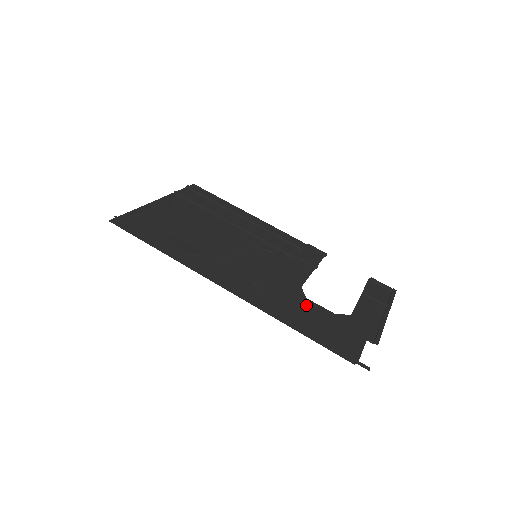
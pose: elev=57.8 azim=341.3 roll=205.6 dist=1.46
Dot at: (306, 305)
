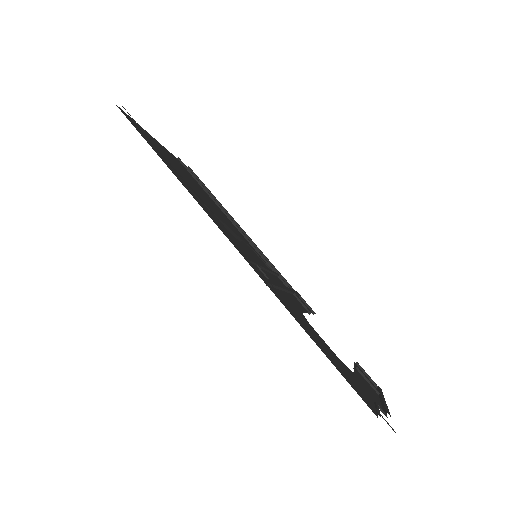
Dot at: (312, 328)
